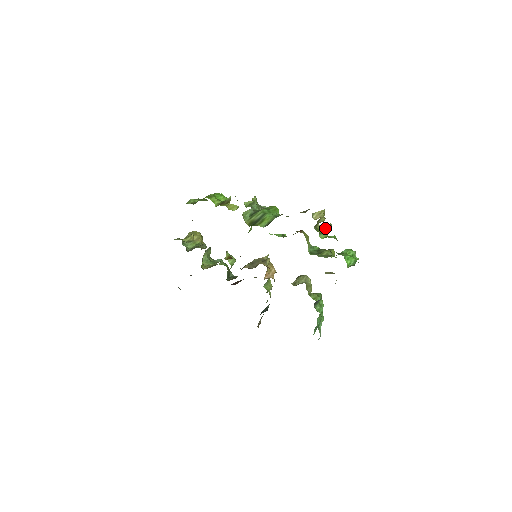
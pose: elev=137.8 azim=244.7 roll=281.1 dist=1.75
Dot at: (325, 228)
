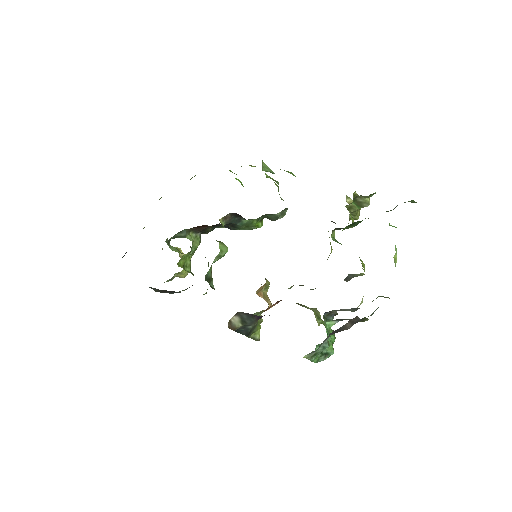
Dot at: (362, 197)
